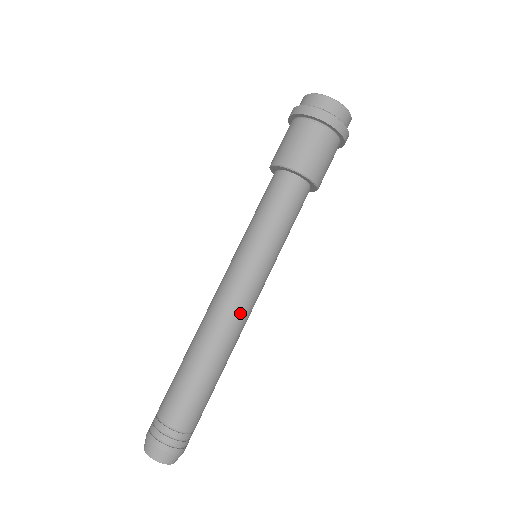
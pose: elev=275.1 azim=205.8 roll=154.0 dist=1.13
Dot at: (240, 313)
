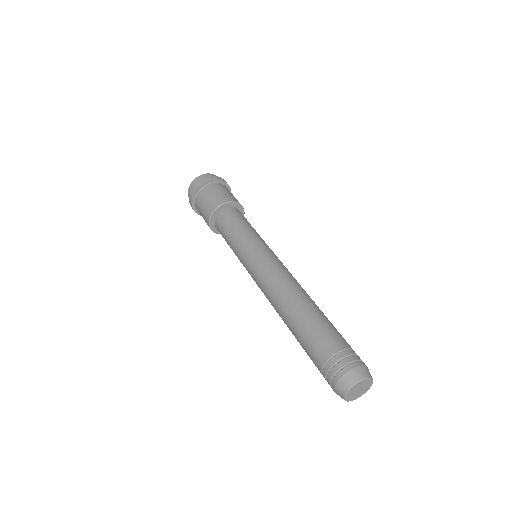
Dot at: (279, 273)
